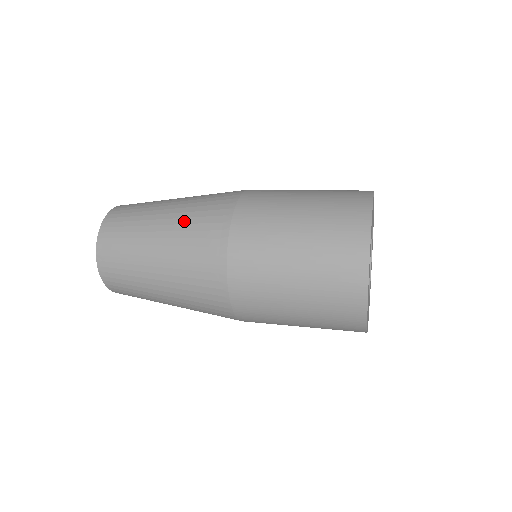
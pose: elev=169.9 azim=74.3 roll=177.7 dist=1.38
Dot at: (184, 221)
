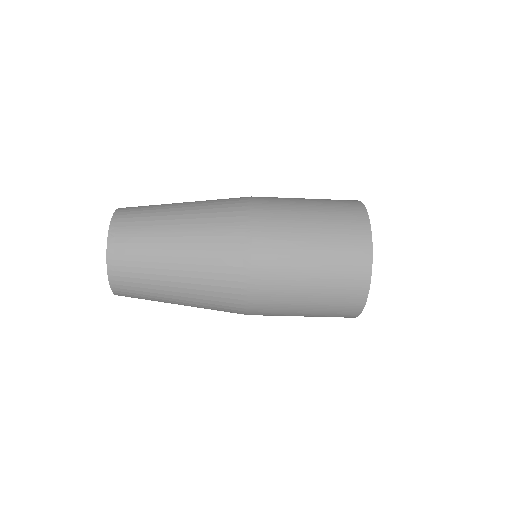
Dot at: (206, 204)
